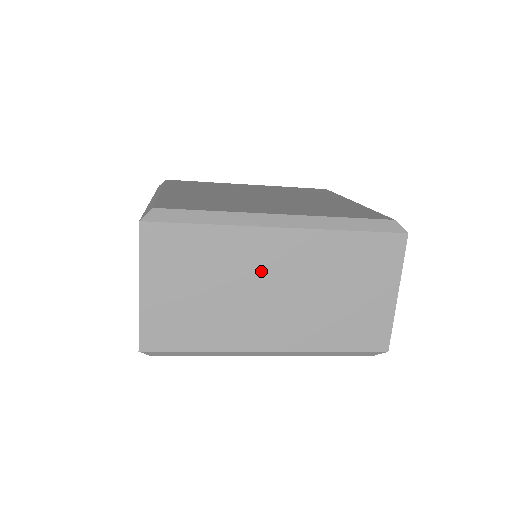
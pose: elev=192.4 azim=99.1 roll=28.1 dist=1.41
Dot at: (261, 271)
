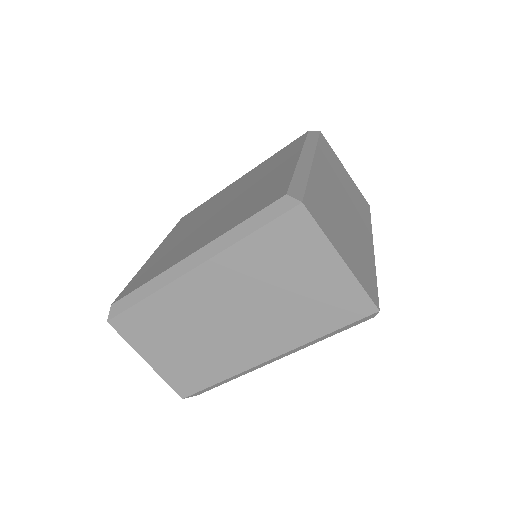
Dot at: (209, 308)
